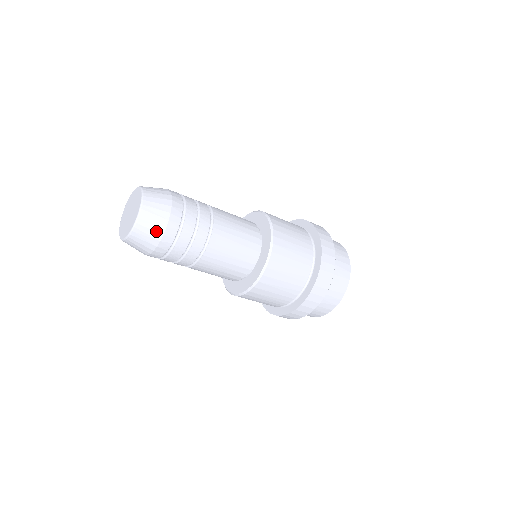
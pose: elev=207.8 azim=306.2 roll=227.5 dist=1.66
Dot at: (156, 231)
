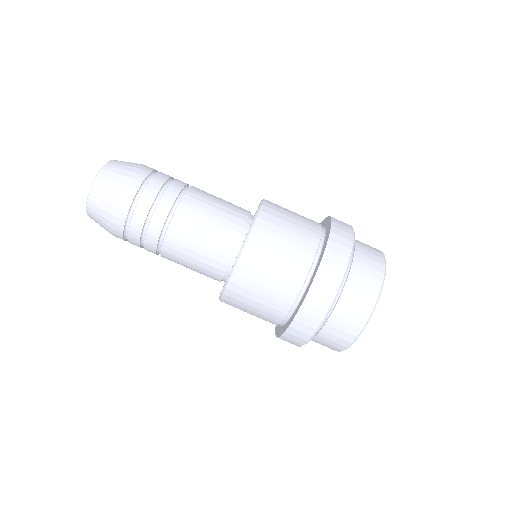
Dot at: (122, 175)
